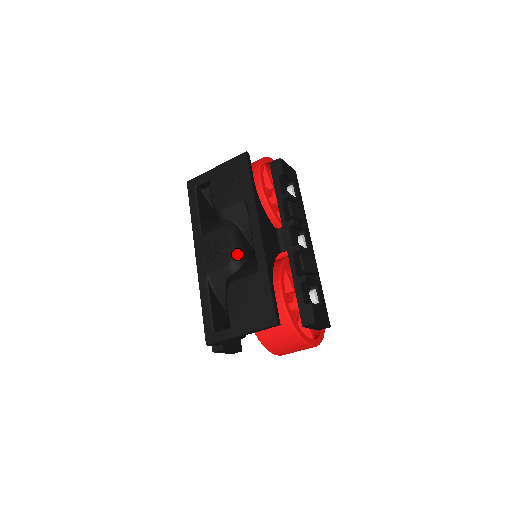
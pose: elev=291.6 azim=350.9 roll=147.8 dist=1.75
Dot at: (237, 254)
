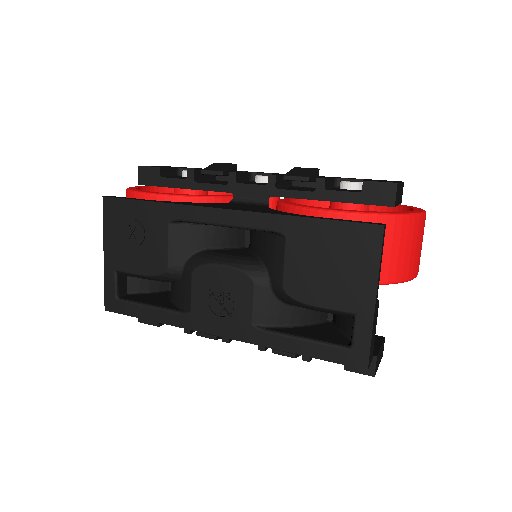
Dot at: (243, 263)
